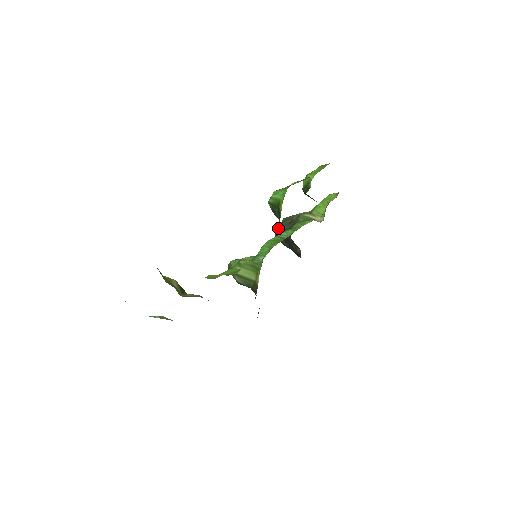
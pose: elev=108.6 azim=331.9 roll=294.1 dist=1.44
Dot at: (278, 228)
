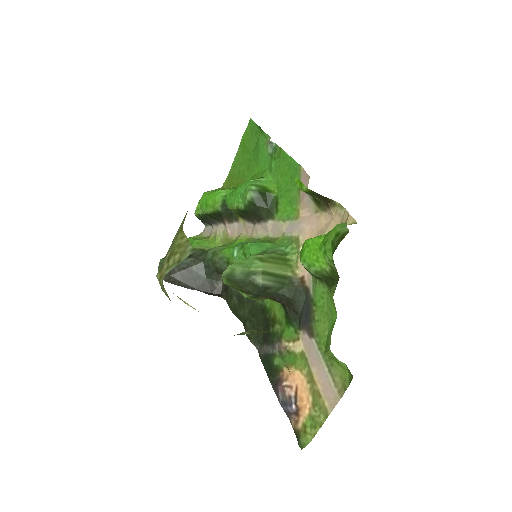
Dot at: occluded
